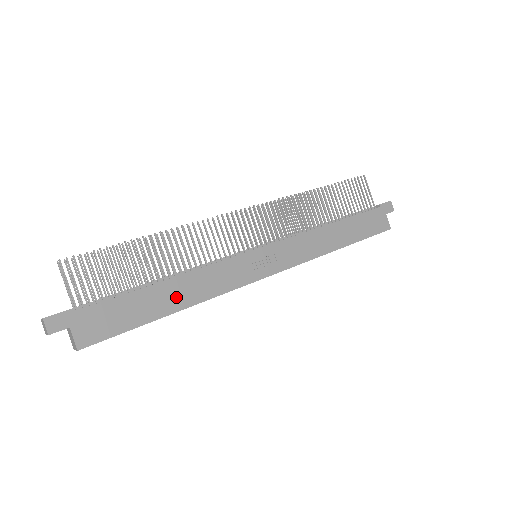
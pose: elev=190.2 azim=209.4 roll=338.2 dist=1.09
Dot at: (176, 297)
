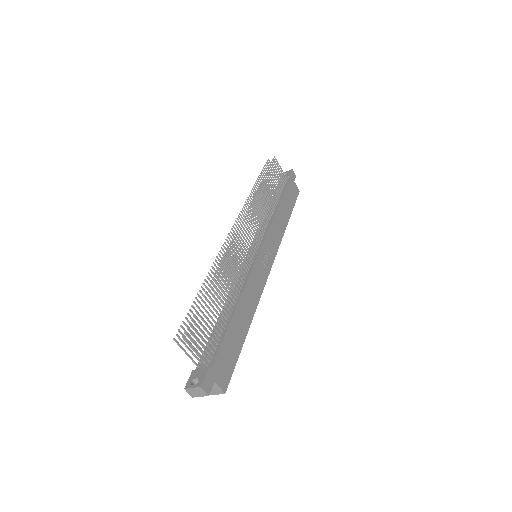
Dot at: (245, 317)
